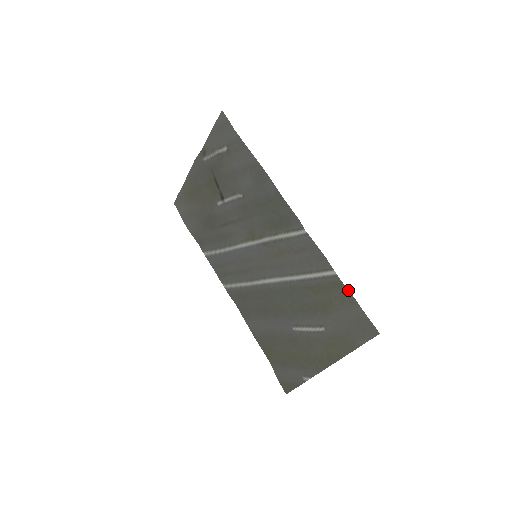
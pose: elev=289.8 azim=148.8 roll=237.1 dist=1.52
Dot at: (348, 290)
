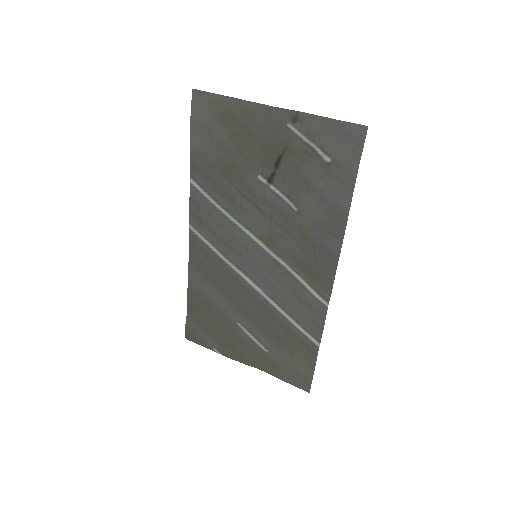
Dot at: occluded
